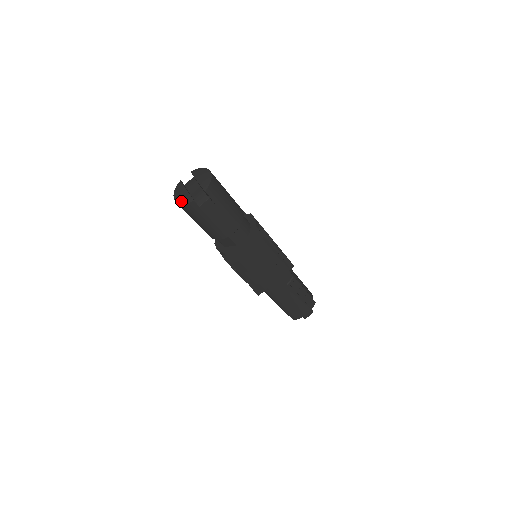
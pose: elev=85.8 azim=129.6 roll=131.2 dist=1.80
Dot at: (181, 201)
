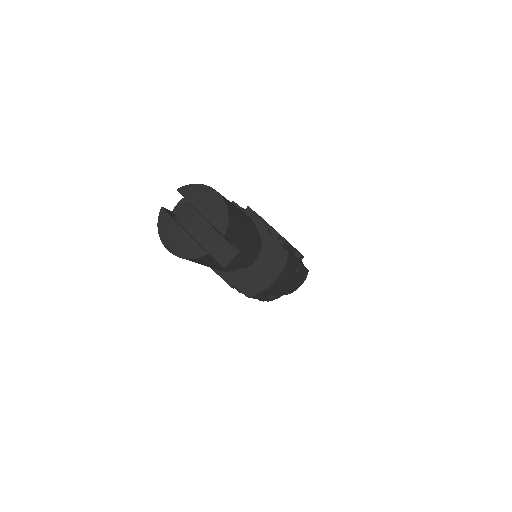
Dot at: (182, 254)
